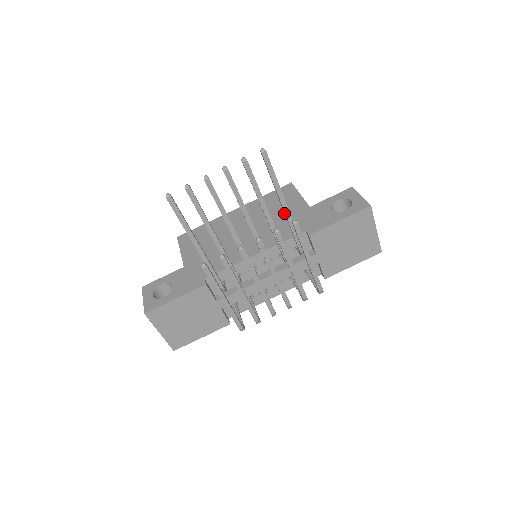
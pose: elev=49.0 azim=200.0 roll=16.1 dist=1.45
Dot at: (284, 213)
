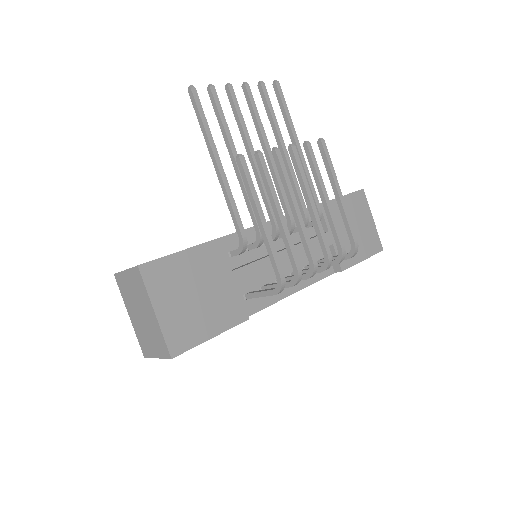
Dot at: occluded
